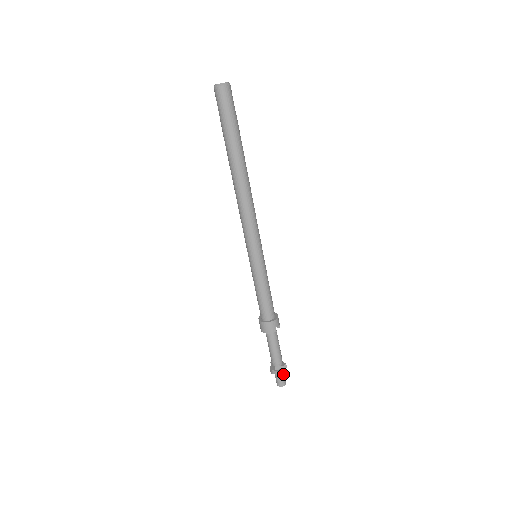
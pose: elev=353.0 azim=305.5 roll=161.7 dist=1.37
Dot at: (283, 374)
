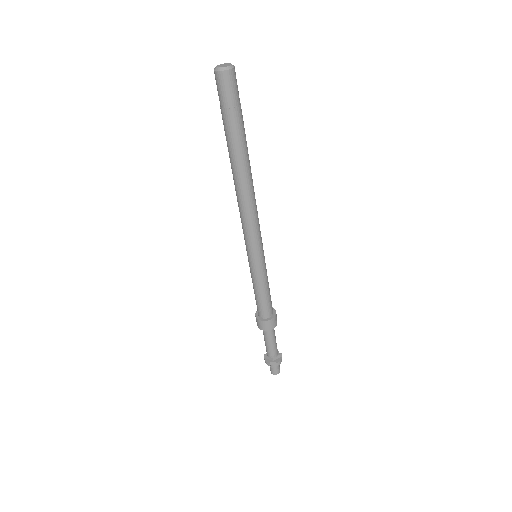
Dot at: occluded
